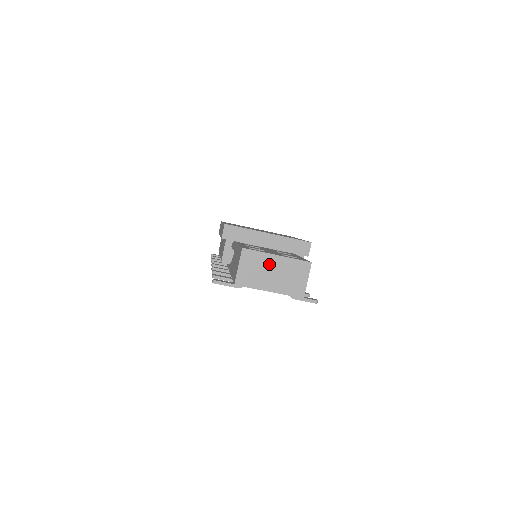
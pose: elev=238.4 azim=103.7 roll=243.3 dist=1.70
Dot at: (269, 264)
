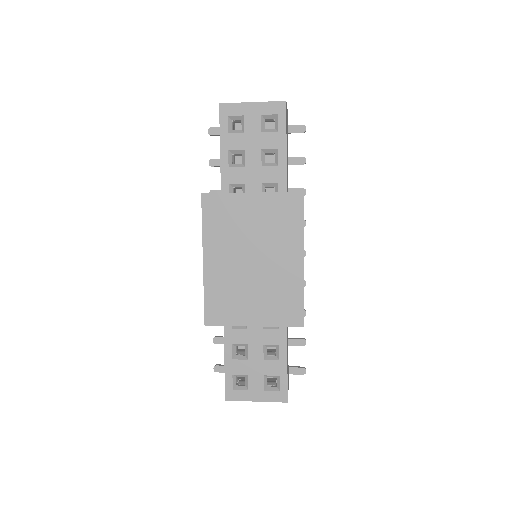
Dot at: occluded
